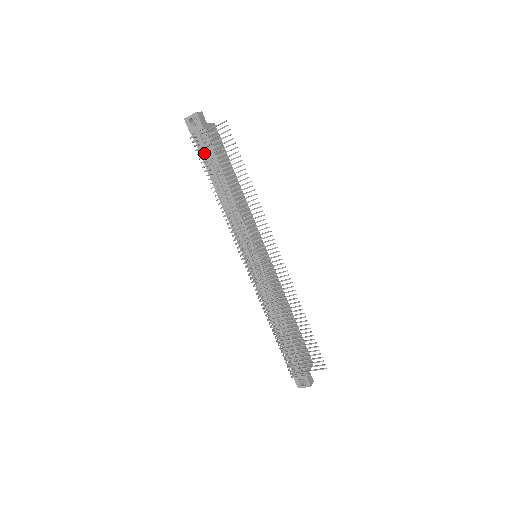
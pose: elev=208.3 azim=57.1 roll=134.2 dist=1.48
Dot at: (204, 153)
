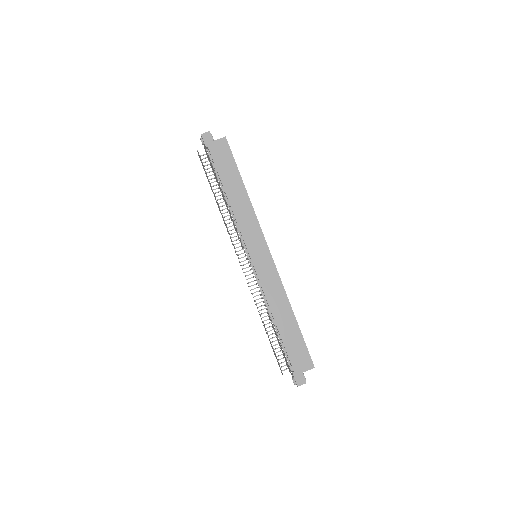
Dot at: occluded
